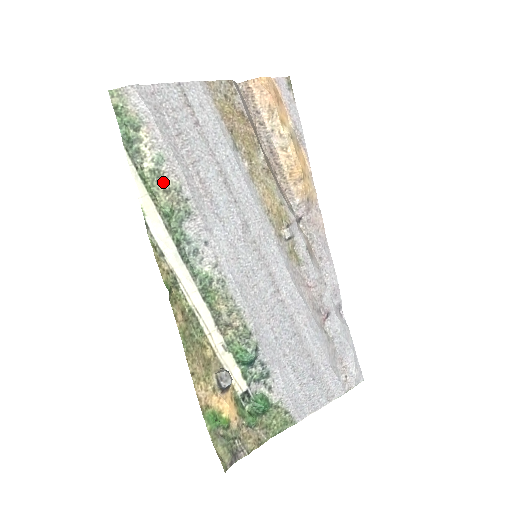
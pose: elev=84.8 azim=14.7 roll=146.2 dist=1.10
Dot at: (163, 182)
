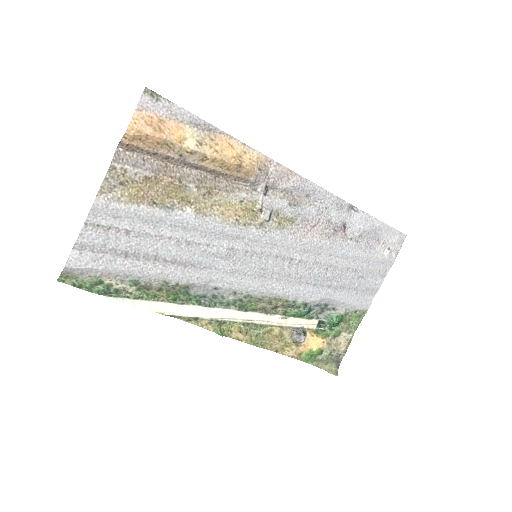
Dot at: (151, 288)
